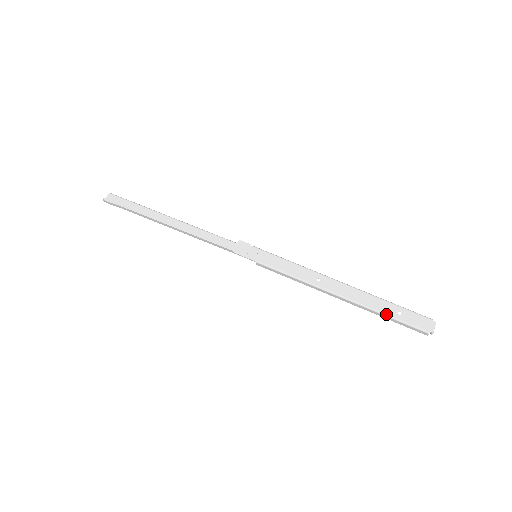
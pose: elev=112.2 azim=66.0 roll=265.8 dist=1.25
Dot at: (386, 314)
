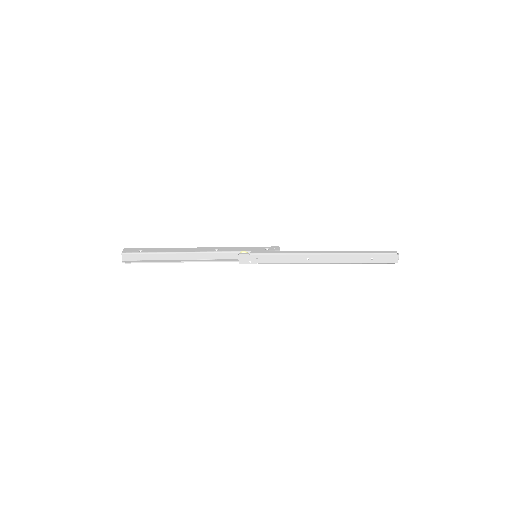
Dot at: (363, 263)
